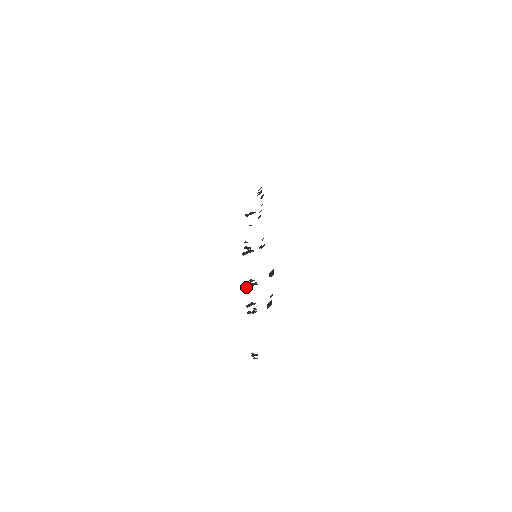
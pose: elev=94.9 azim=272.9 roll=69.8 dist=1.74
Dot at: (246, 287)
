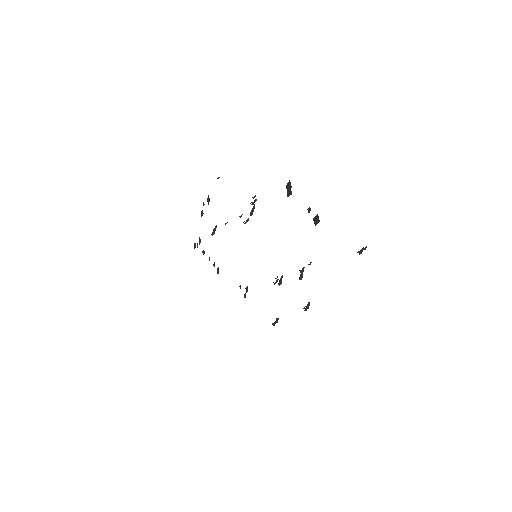
Dot at: (279, 283)
